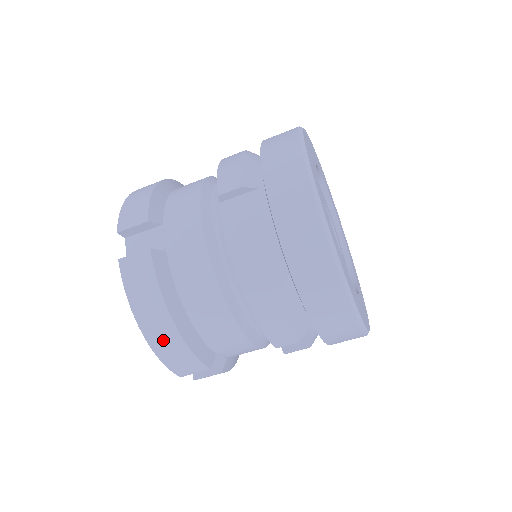
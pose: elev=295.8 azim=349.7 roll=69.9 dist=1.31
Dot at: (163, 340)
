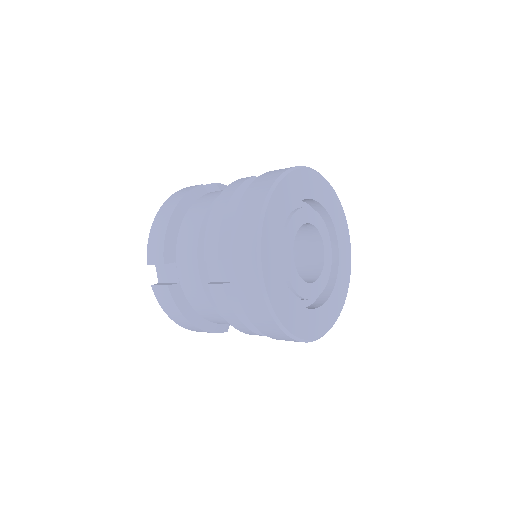
Dot at: (190, 328)
